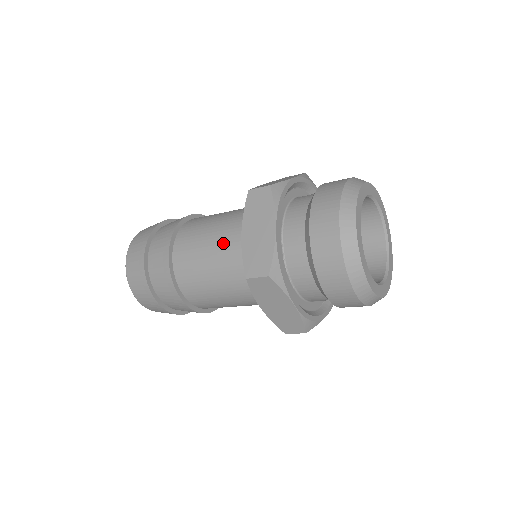
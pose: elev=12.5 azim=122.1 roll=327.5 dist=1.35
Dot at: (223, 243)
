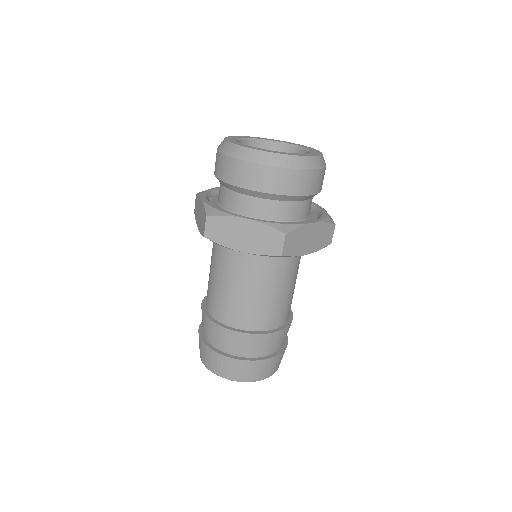
Dot at: (212, 258)
